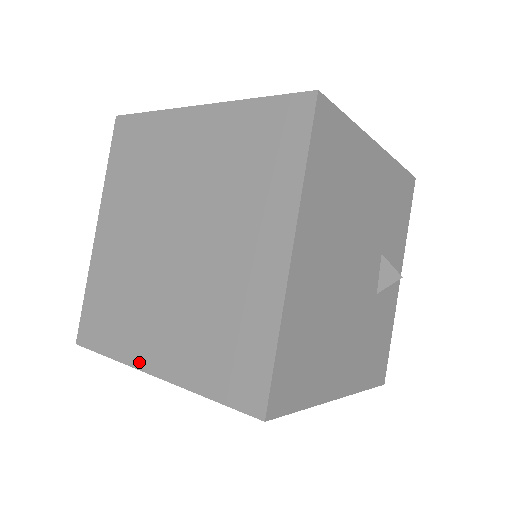
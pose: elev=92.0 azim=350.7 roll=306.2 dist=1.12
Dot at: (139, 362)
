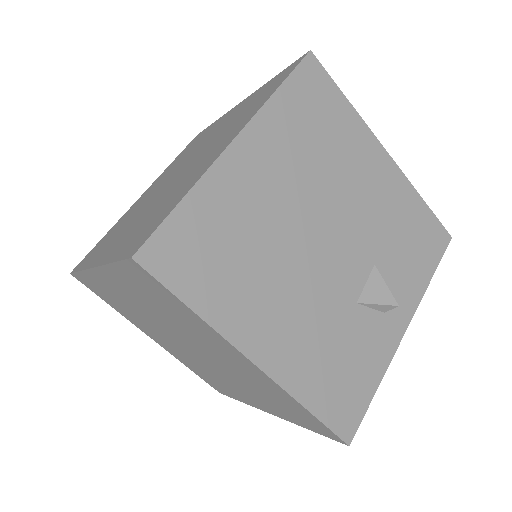
Dot at: (93, 263)
